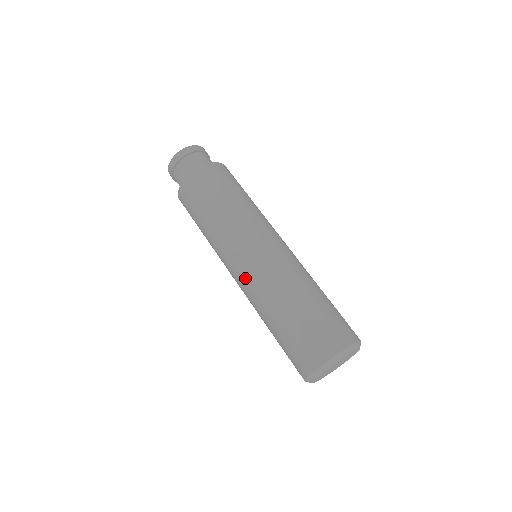
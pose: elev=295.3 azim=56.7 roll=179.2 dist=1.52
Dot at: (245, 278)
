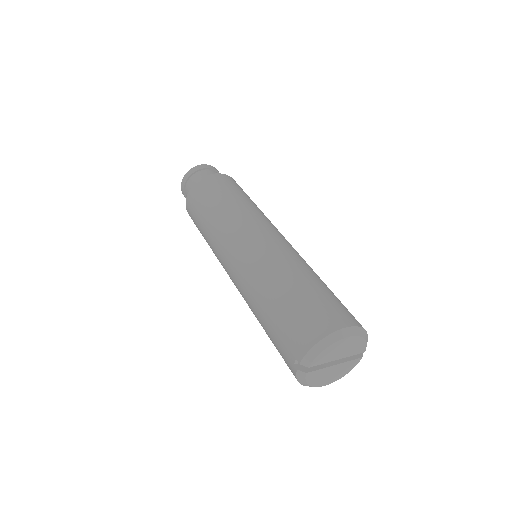
Dot at: (245, 257)
